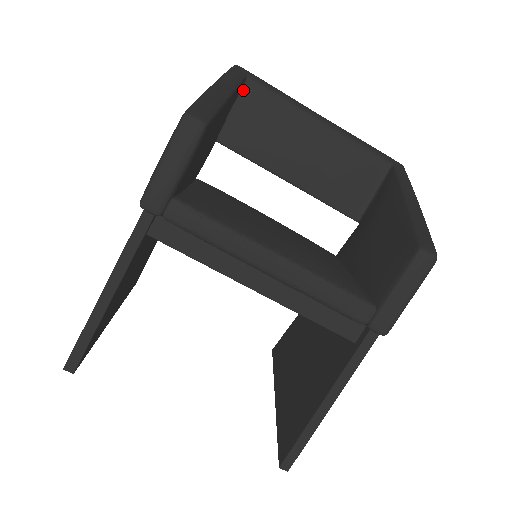
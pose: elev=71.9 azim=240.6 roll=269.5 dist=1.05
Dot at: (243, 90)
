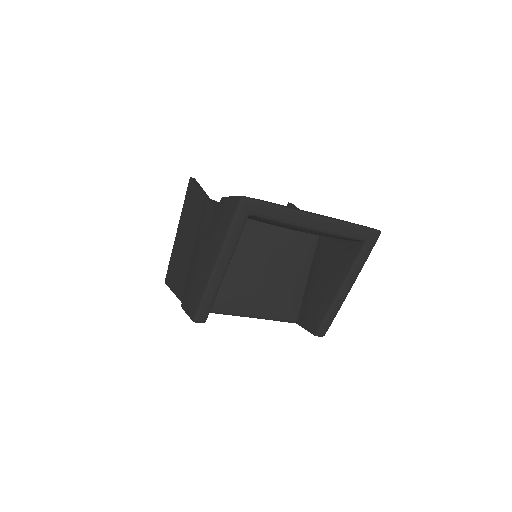
Dot at: occluded
